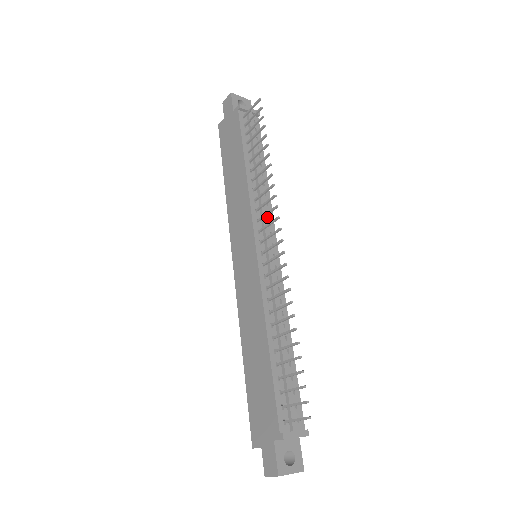
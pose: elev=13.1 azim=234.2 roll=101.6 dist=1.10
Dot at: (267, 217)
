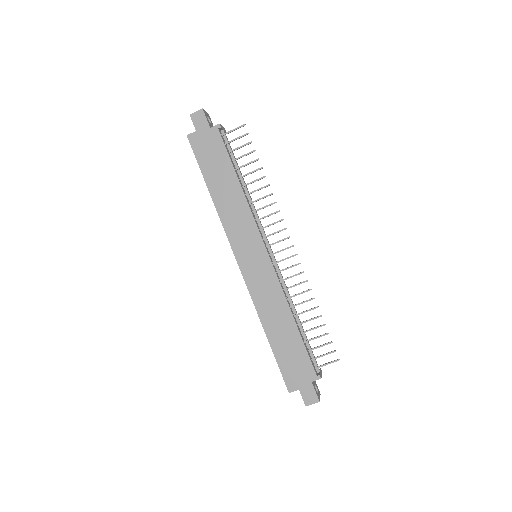
Dot at: occluded
